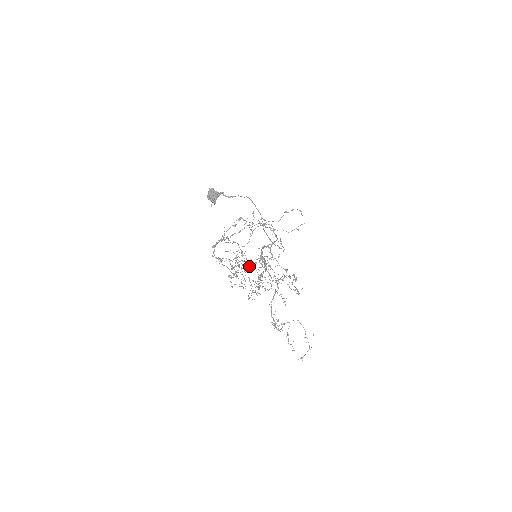
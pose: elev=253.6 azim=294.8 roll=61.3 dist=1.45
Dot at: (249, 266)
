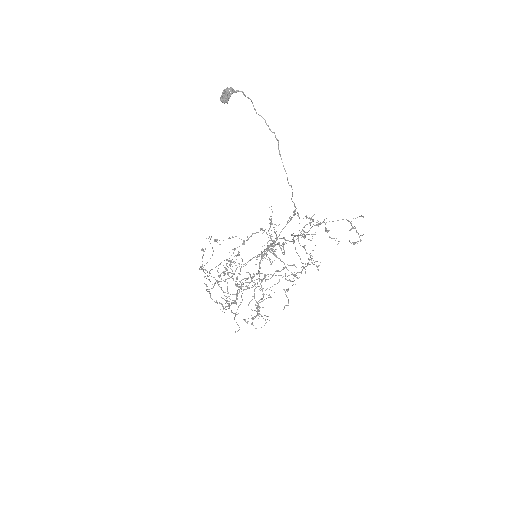
Dot at: (237, 324)
